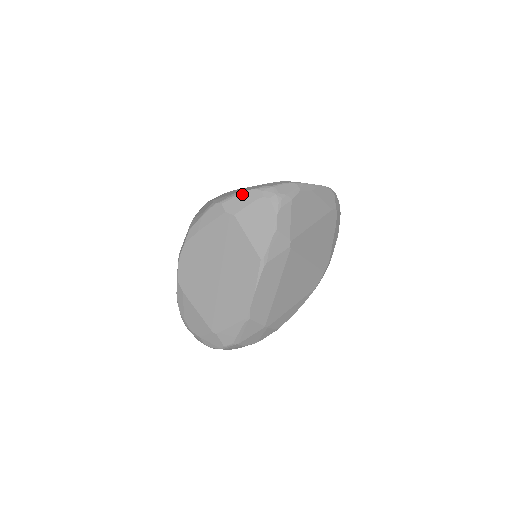
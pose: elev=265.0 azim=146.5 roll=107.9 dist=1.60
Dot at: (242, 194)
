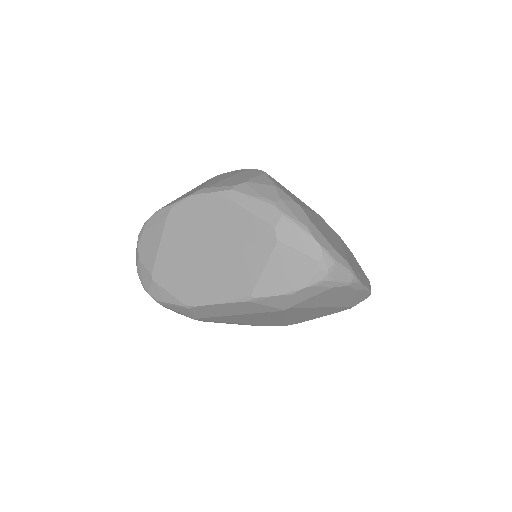
Dot at: (306, 234)
